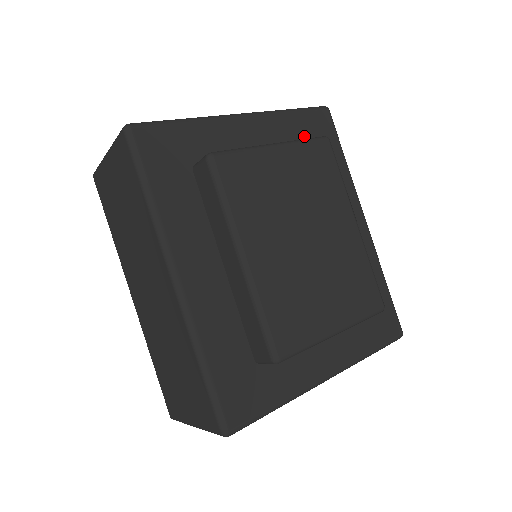
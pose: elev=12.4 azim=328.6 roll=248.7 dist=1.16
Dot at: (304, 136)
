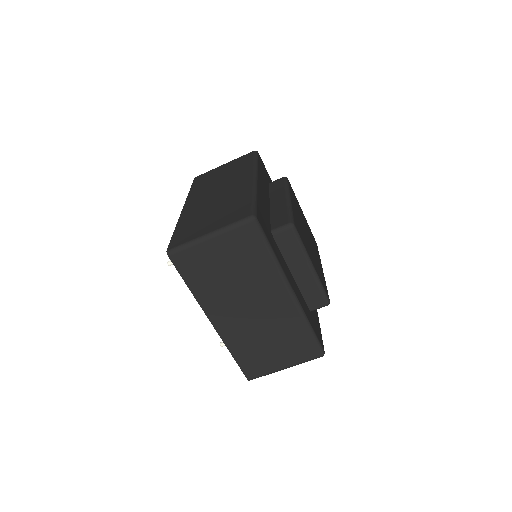
Dot at: occluded
